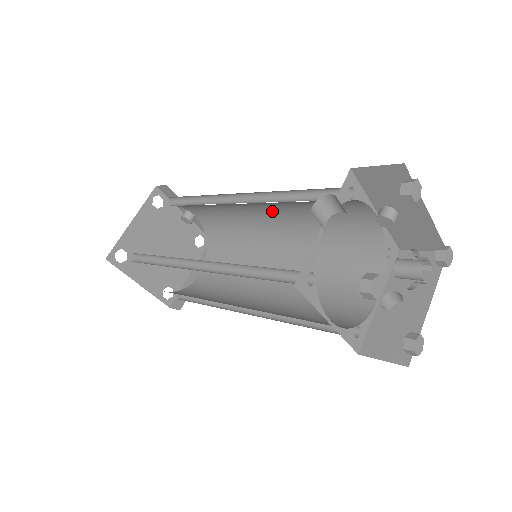
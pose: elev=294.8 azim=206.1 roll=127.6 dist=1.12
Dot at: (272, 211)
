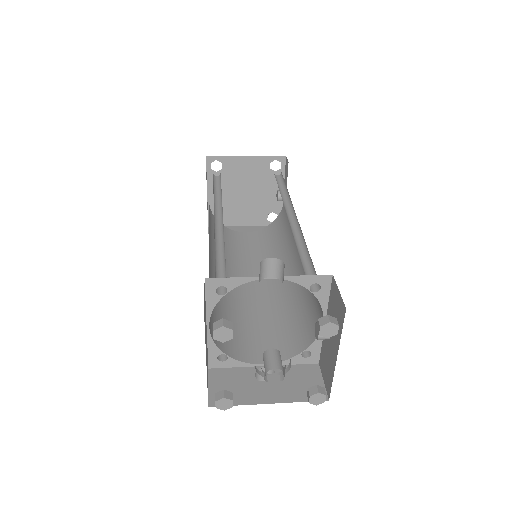
Dot at: occluded
